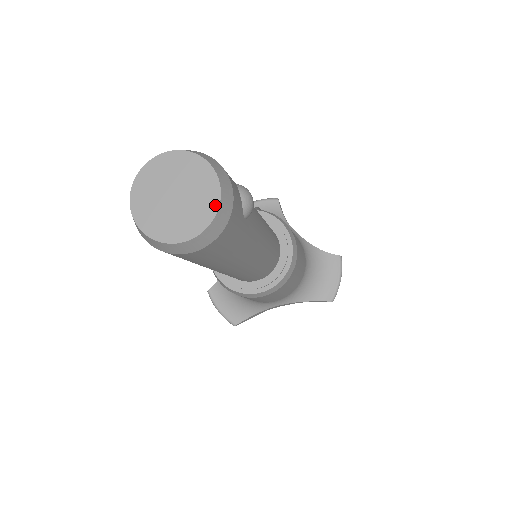
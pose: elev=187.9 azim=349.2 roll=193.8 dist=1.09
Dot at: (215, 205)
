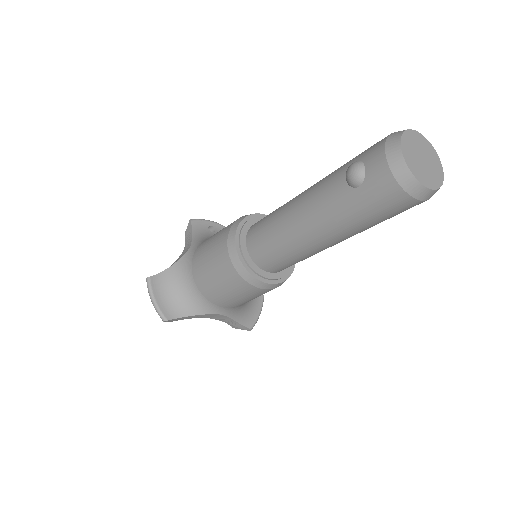
Dot at: (442, 179)
